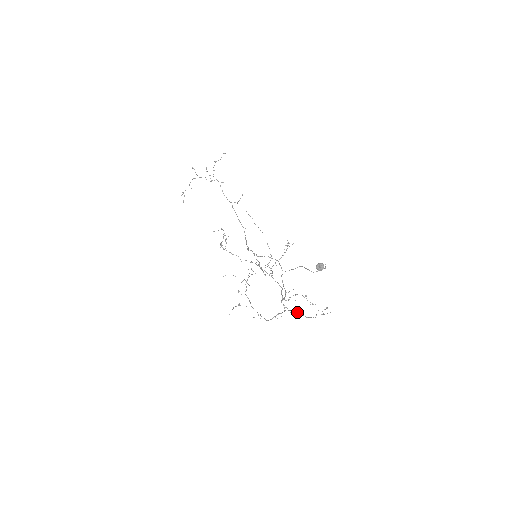
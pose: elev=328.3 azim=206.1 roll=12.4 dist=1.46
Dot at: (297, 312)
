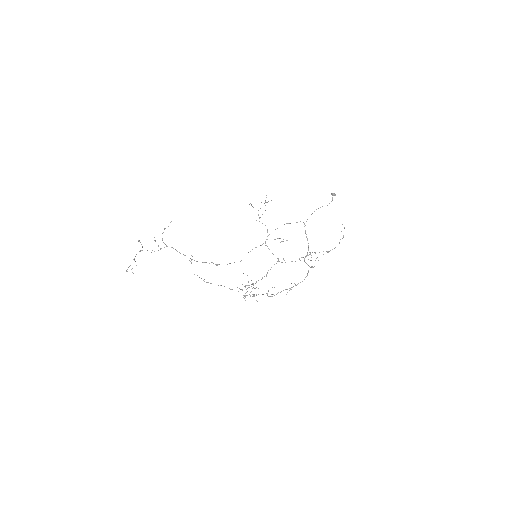
Dot at: (323, 254)
